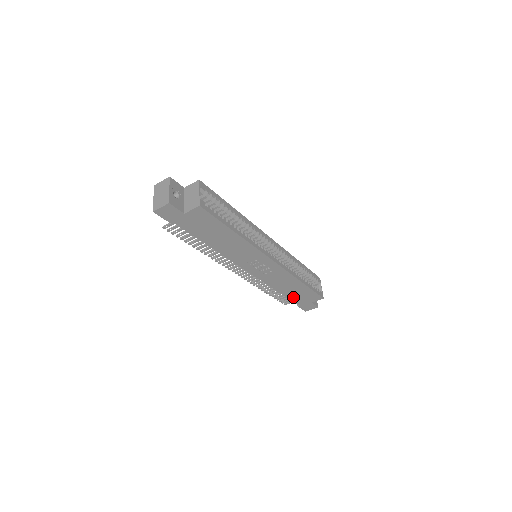
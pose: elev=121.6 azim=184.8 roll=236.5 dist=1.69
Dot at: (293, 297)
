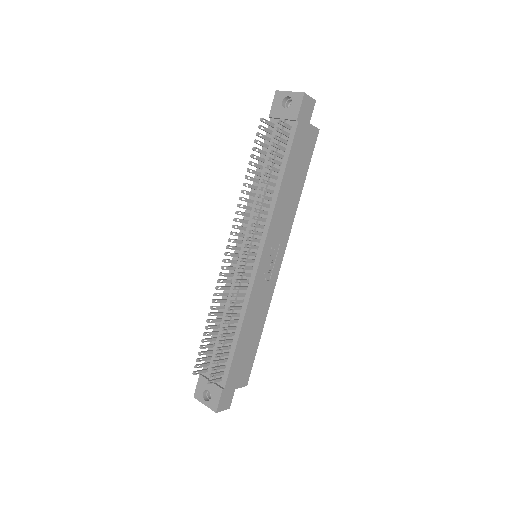
Dot at: (236, 359)
